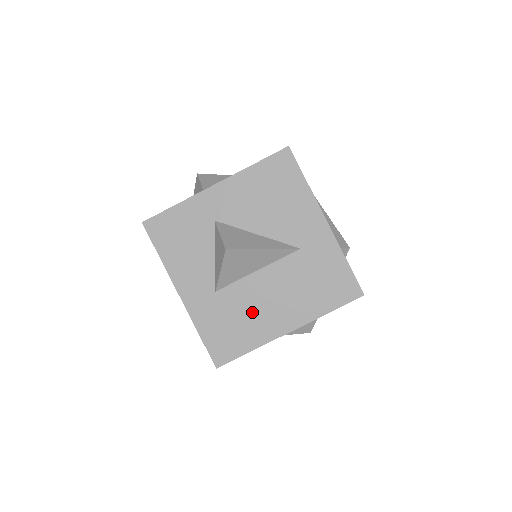
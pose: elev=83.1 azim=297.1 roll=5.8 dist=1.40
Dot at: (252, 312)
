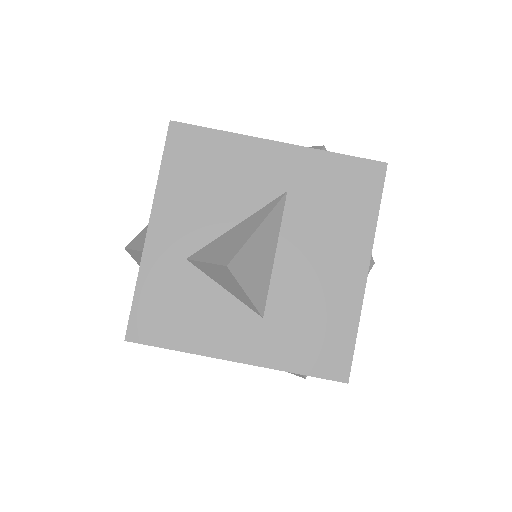
Dot at: (316, 296)
